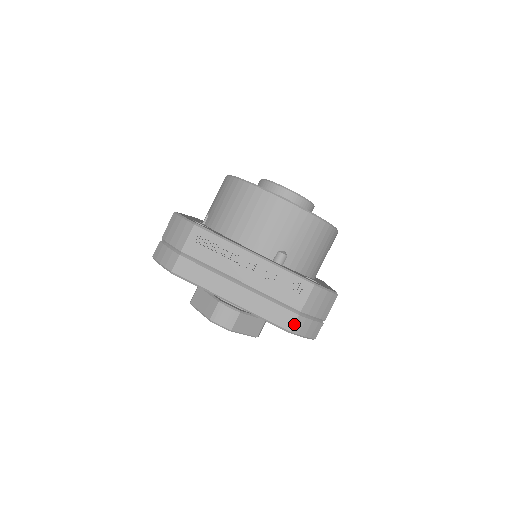
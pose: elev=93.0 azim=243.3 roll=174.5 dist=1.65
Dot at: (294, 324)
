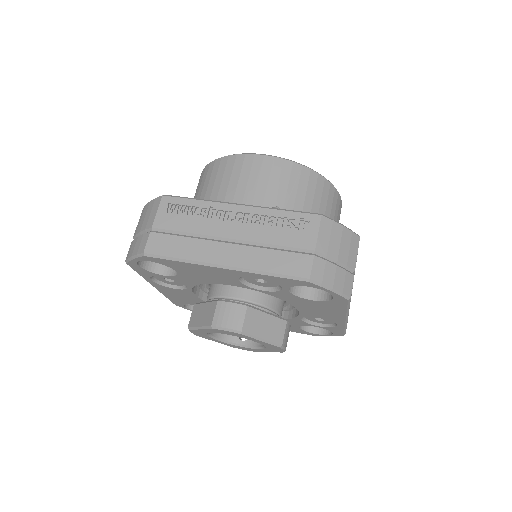
Dot at: (311, 268)
